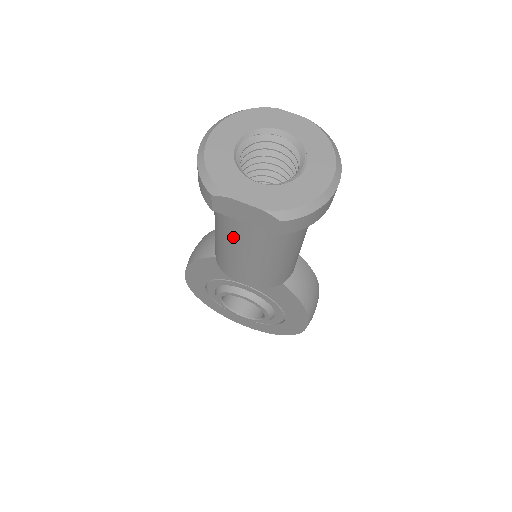
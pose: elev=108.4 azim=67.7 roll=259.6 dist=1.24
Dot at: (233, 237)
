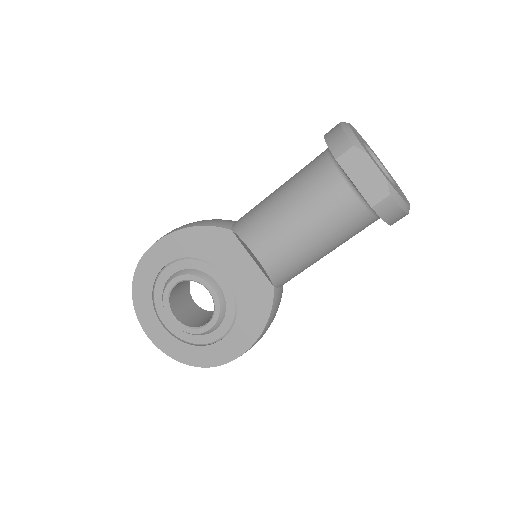
Dot at: (312, 199)
